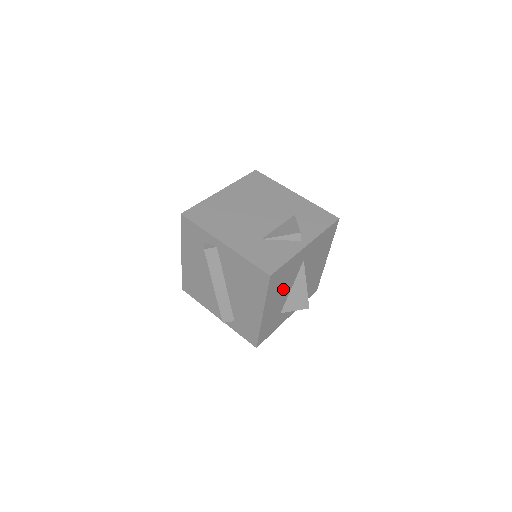
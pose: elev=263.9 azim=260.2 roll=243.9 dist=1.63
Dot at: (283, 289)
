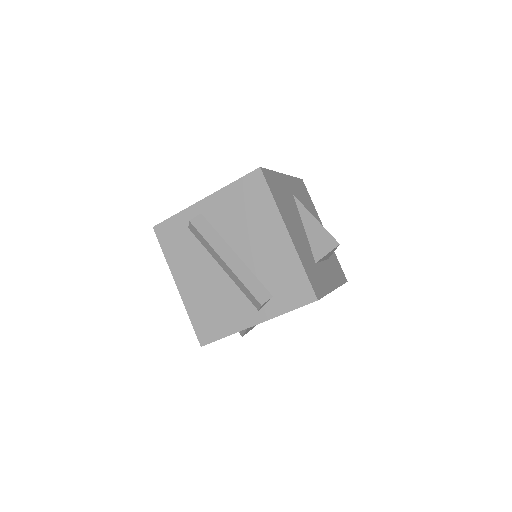
Dot at: (292, 216)
